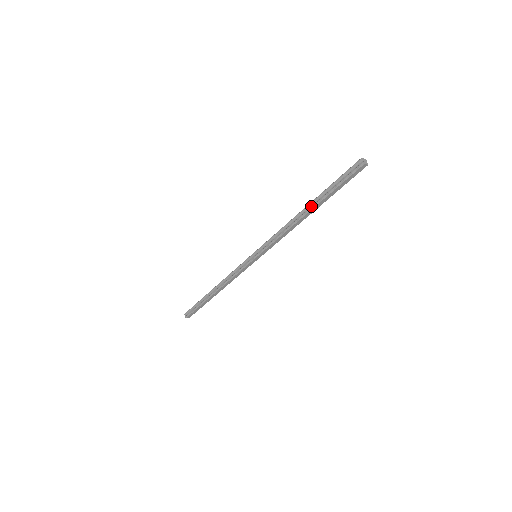
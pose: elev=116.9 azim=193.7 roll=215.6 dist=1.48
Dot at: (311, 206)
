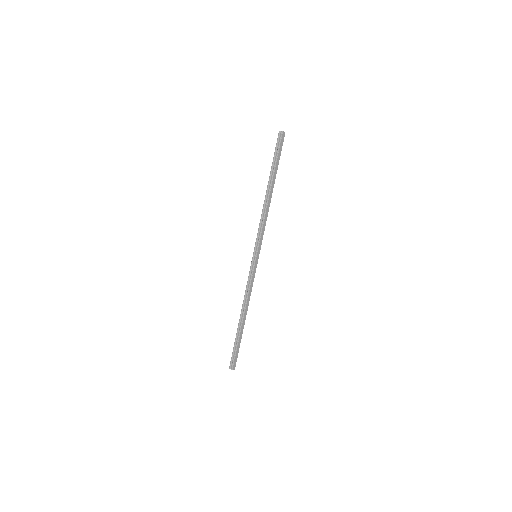
Dot at: (270, 184)
